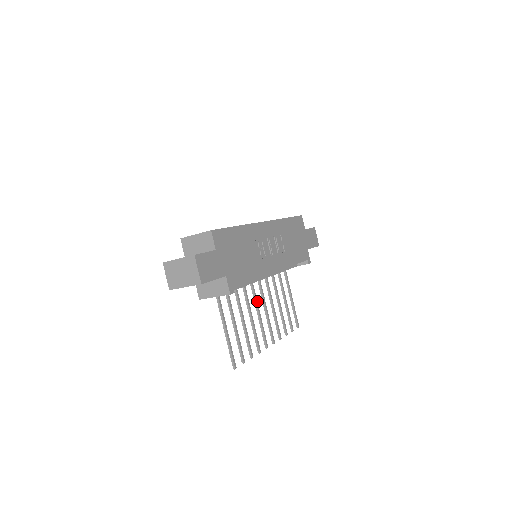
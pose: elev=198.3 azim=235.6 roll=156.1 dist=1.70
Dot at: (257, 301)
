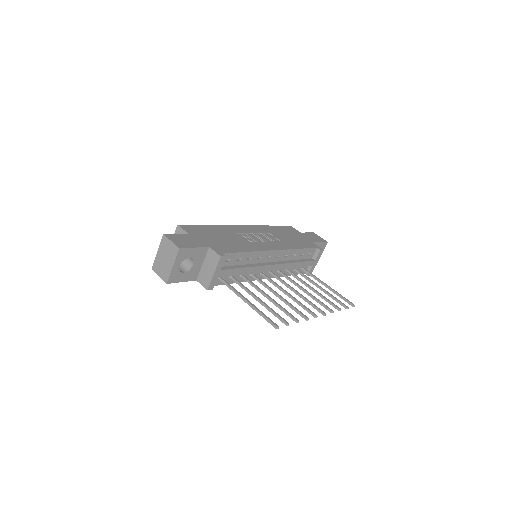
Dot at: (280, 286)
